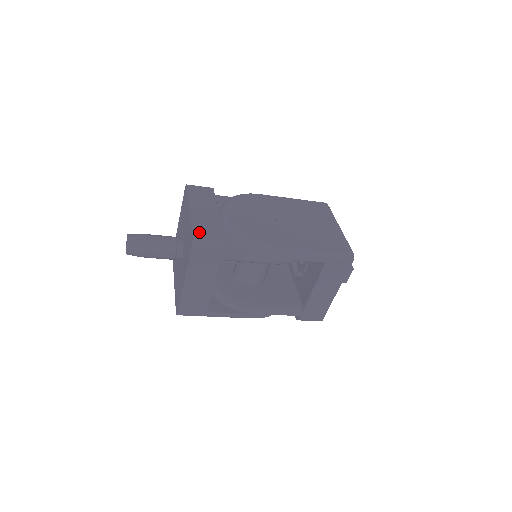
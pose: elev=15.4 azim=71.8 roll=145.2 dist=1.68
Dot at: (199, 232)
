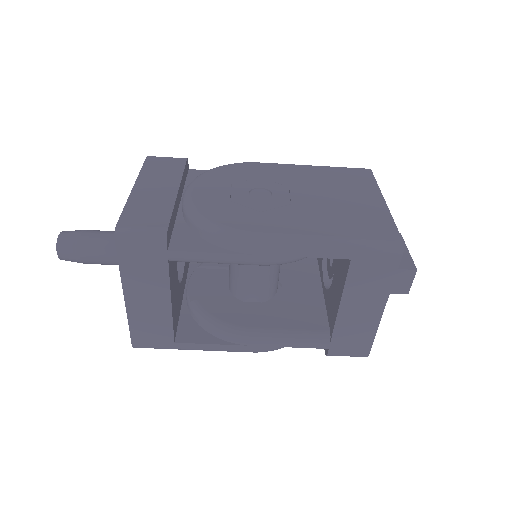
Dot at: (131, 218)
